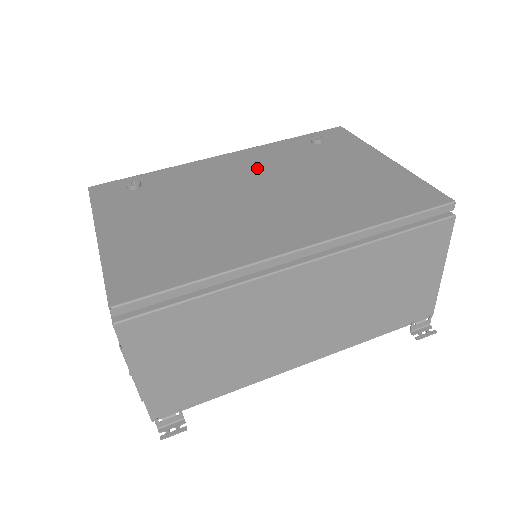
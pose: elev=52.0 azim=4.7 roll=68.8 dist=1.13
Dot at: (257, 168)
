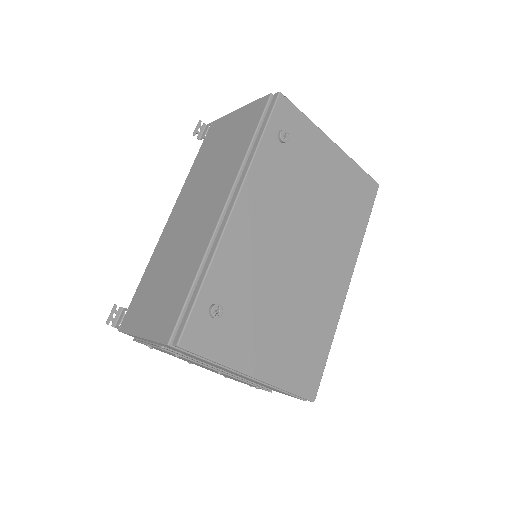
Dot at: (275, 214)
